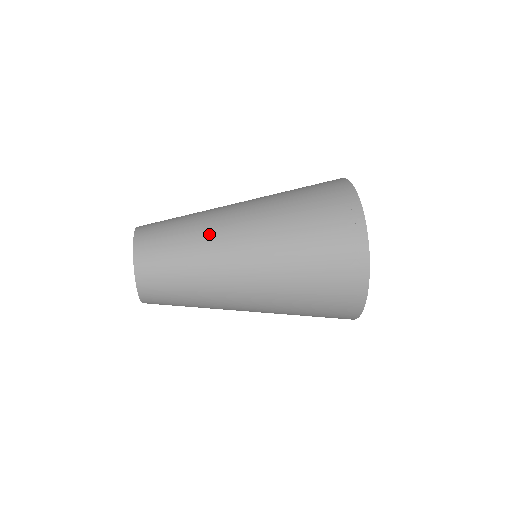
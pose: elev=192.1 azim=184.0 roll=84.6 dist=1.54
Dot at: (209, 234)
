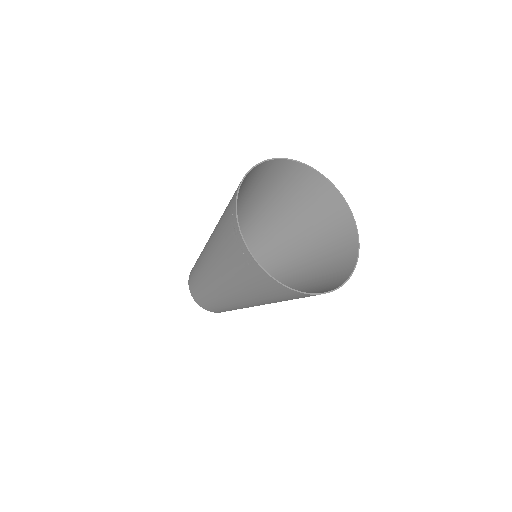
Dot at: (200, 265)
